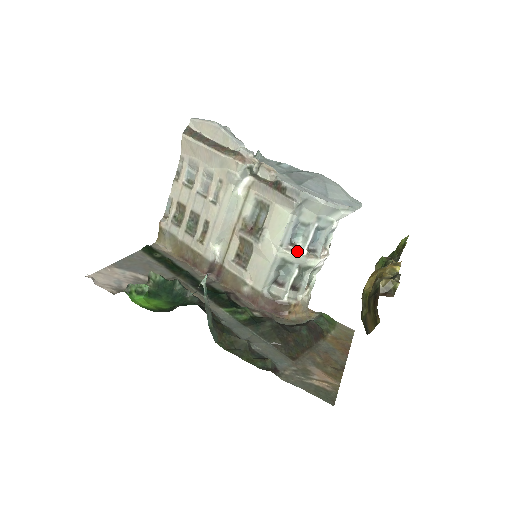
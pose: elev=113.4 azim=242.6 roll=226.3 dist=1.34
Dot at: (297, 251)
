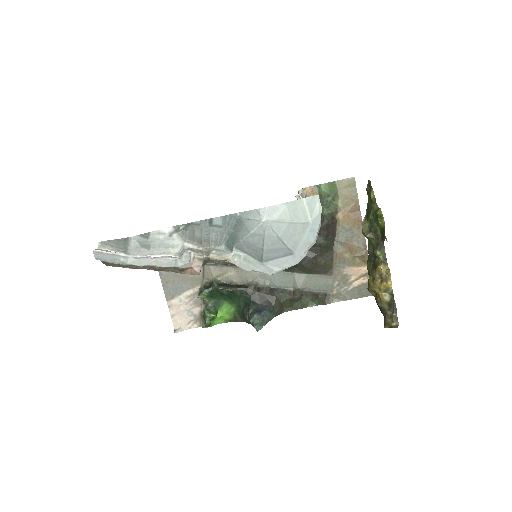
Dot at: occluded
